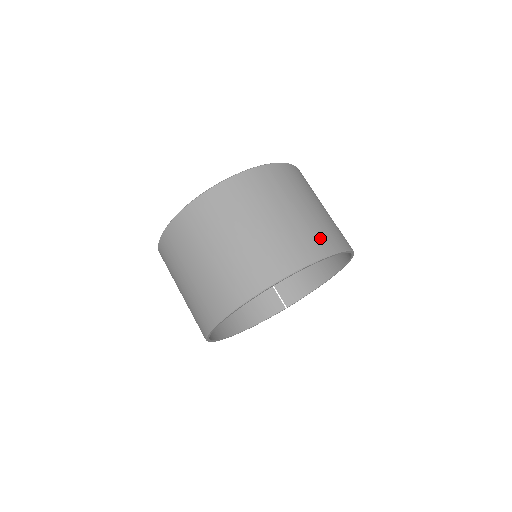
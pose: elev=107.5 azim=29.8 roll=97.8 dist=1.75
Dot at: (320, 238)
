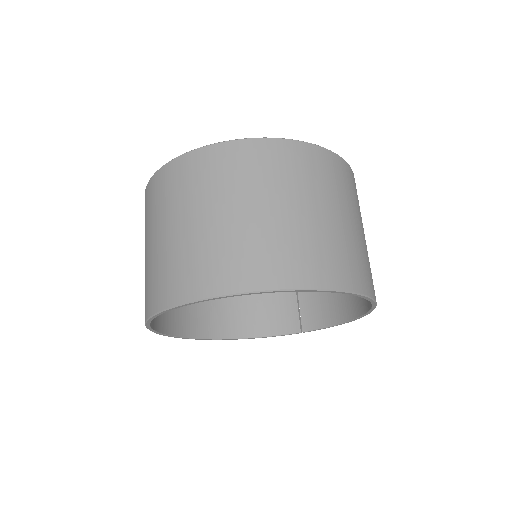
Dot at: (293, 260)
